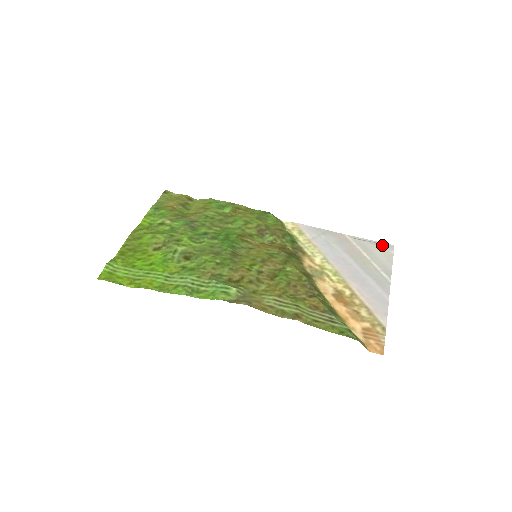
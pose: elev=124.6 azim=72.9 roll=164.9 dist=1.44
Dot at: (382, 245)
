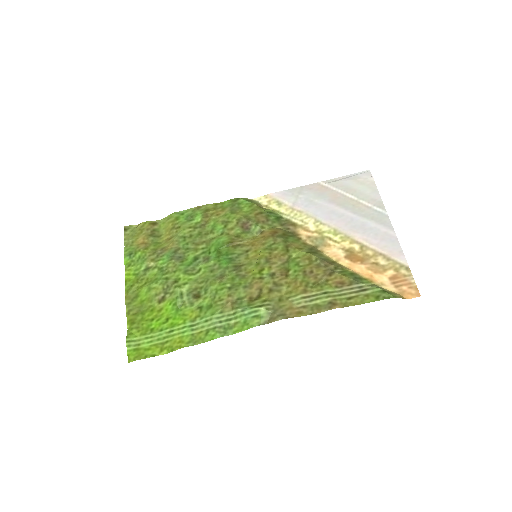
Dot at: (359, 176)
